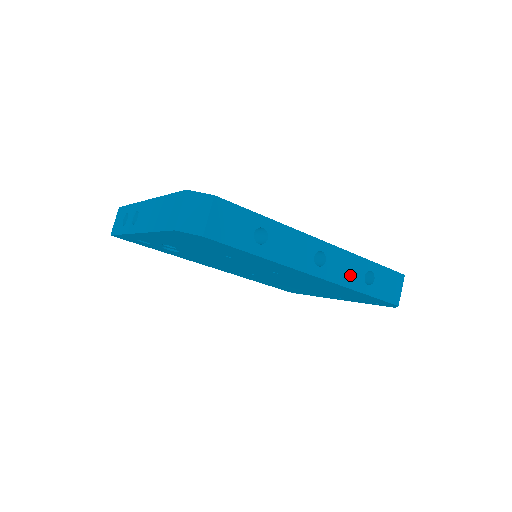
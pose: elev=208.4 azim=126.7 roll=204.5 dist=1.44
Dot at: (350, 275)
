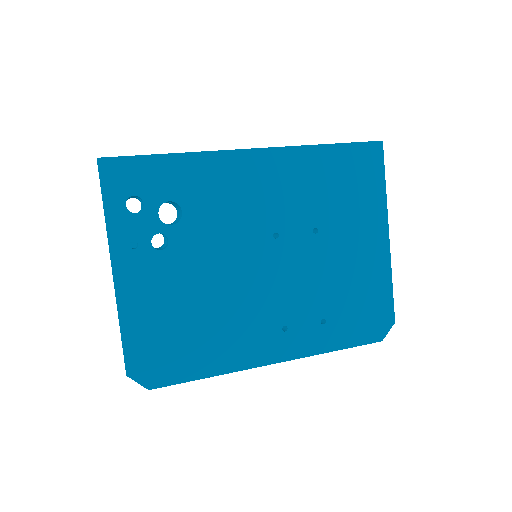
Dot at: occluded
